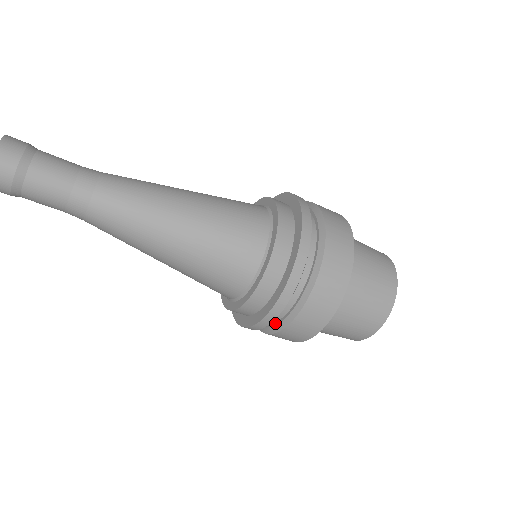
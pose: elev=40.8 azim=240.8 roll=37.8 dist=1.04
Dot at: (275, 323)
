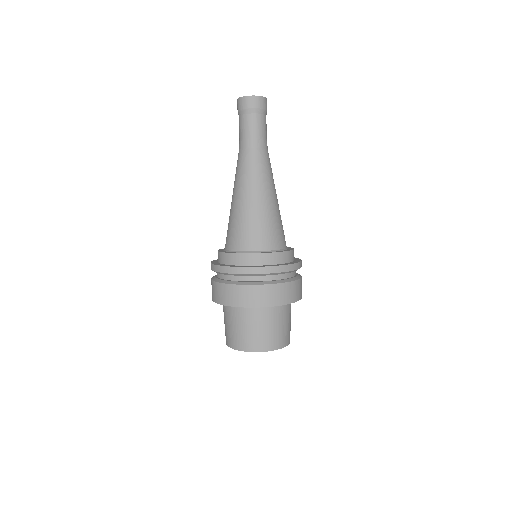
Dot at: (261, 281)
